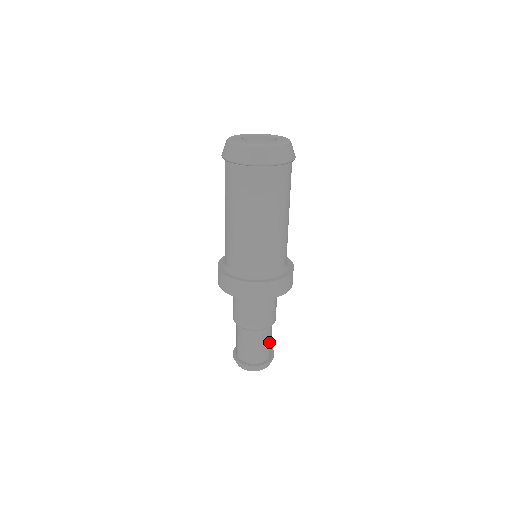
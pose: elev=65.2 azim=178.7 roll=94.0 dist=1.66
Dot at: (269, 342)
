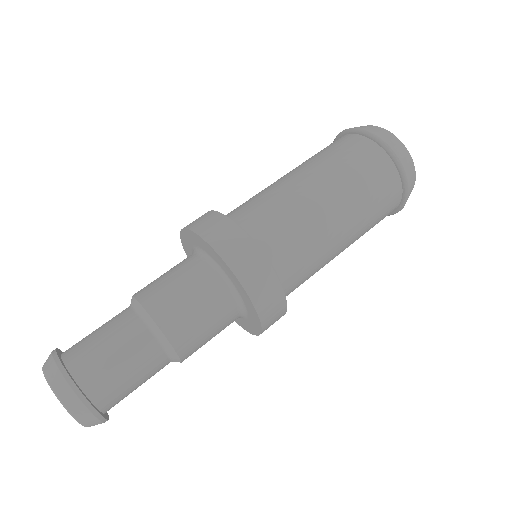
Dot at: occluded
